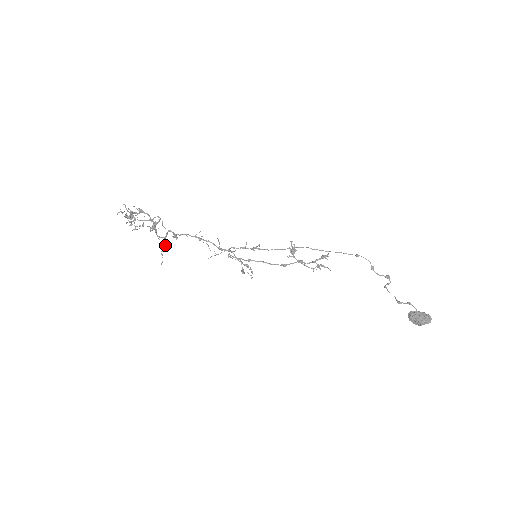
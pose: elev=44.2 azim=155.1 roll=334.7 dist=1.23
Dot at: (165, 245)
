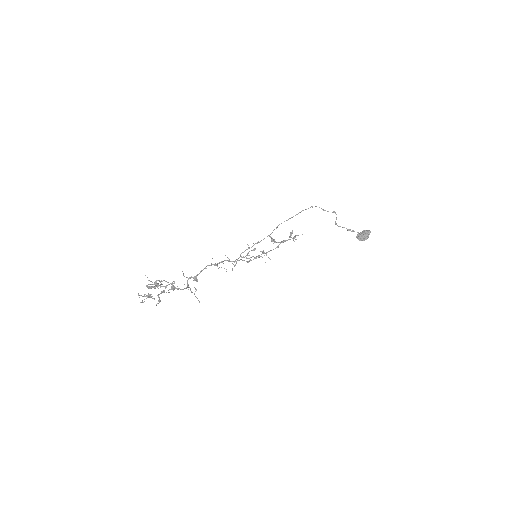
Dot at: (194, 287)
